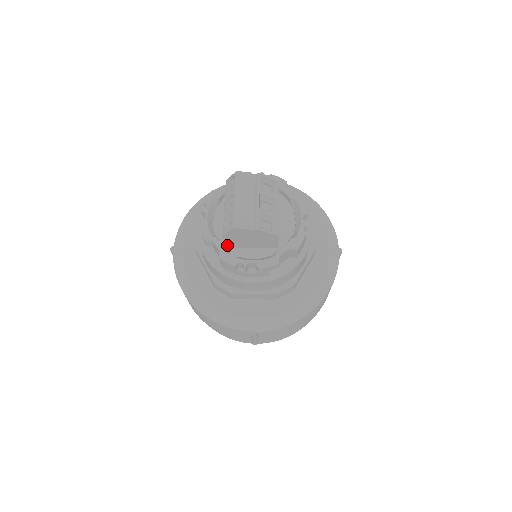
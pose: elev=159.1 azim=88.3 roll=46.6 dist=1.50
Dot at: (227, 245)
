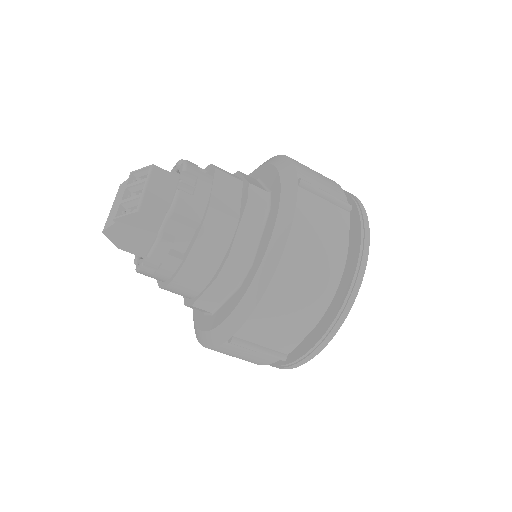
Dot at: (143, 256)
